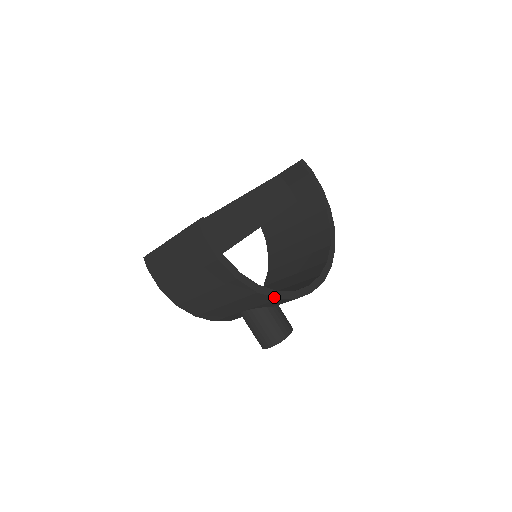
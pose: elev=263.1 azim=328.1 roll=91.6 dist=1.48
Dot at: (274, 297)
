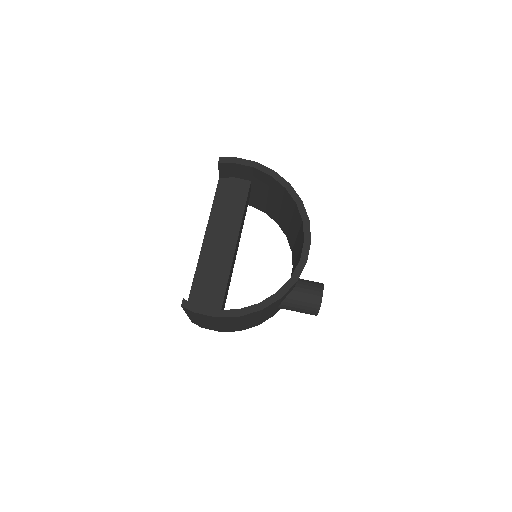
Dot at: (278, 299)
